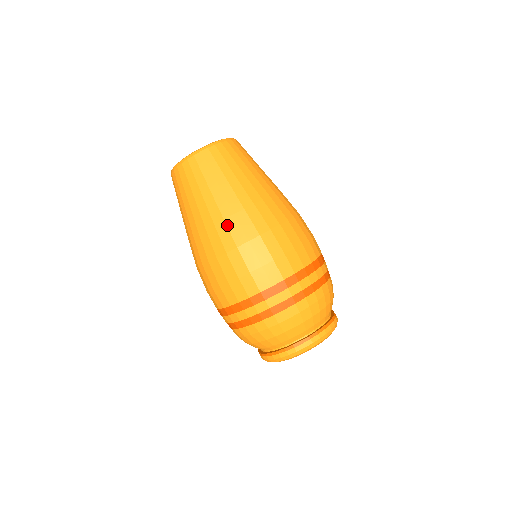
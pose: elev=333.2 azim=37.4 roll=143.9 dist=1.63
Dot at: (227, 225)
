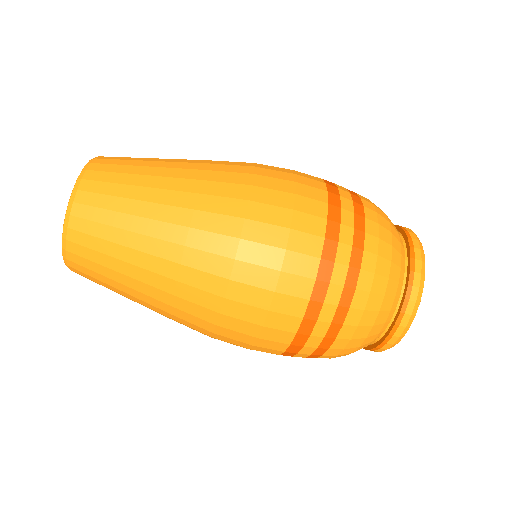
Dot at: (181, 310)
